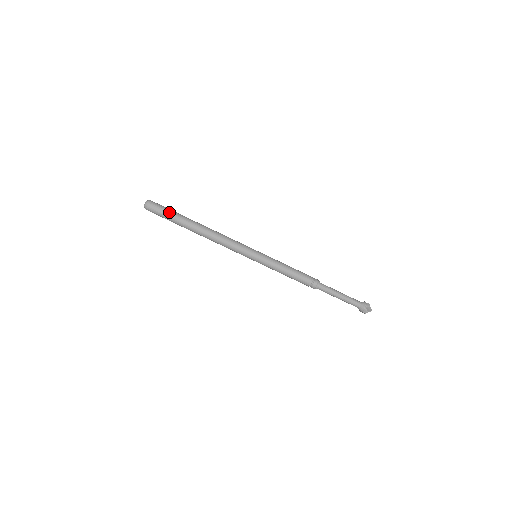
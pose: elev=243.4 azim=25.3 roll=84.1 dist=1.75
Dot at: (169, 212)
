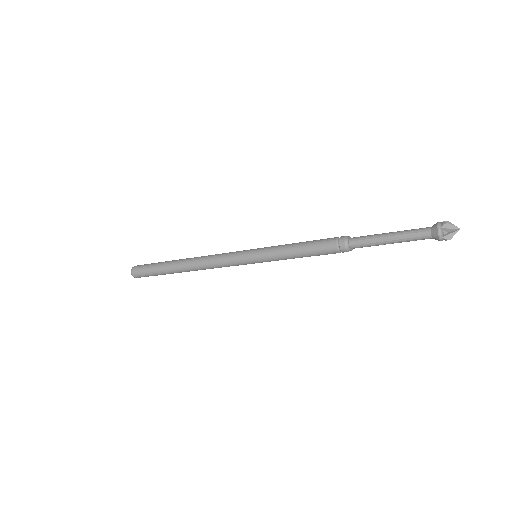
Dot at: (151, 272)
